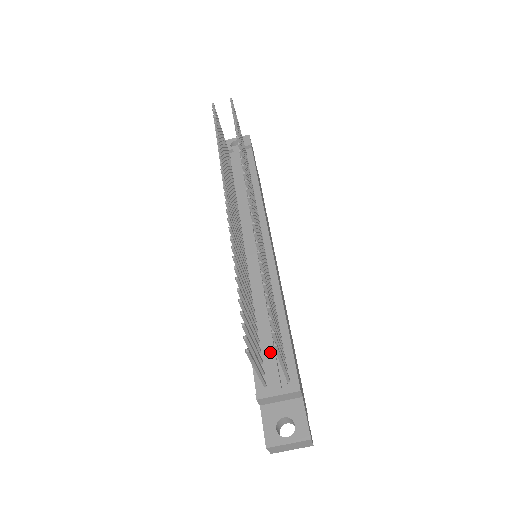
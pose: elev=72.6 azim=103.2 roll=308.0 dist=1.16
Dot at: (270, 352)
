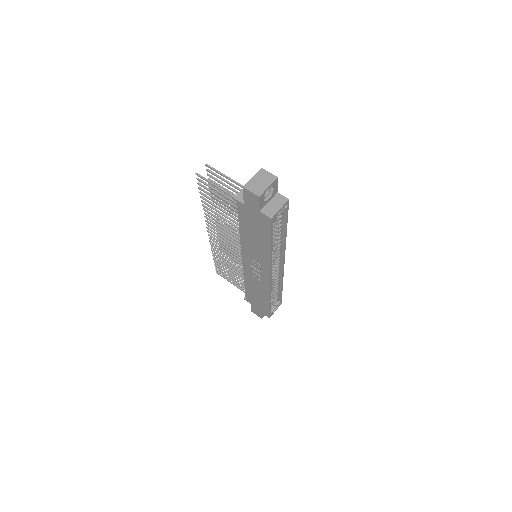
Dot at: occluded
